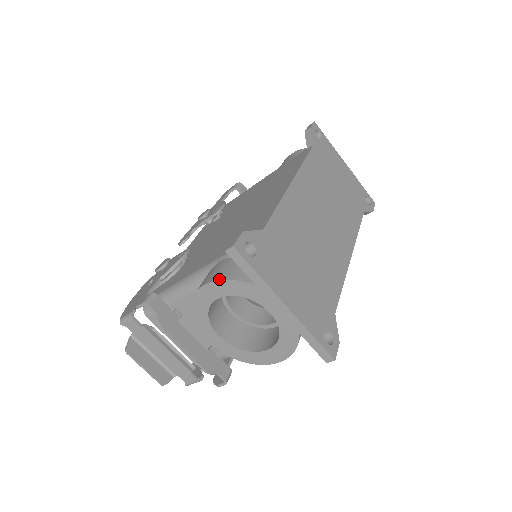
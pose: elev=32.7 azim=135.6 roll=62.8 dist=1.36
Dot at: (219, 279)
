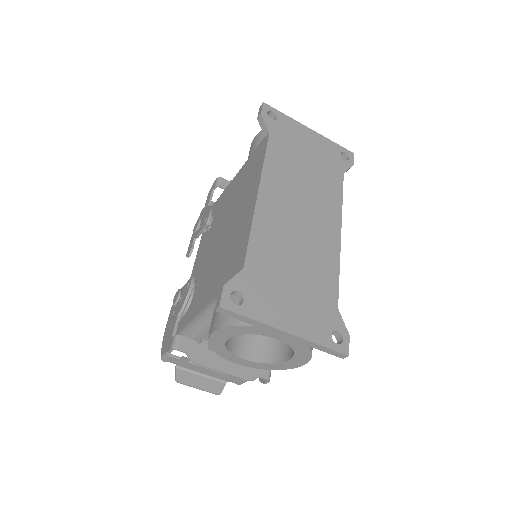
Dot at: (221, 327)
